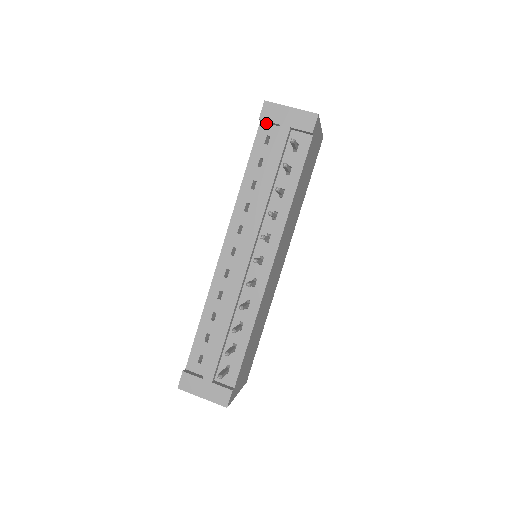
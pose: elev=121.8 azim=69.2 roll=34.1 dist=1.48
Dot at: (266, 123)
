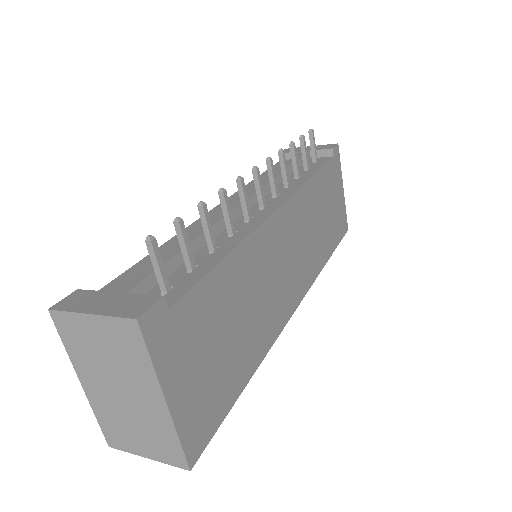
Dot at: occluded
